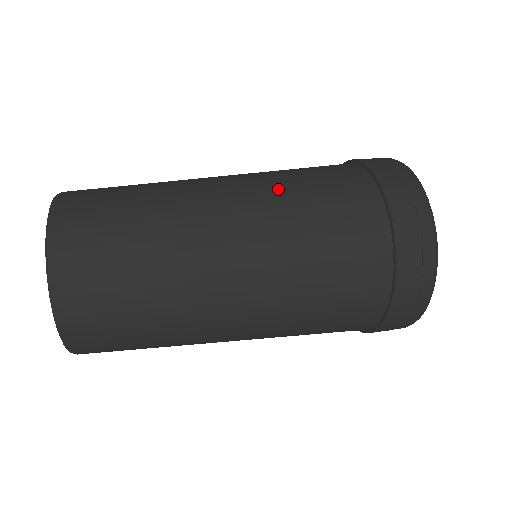
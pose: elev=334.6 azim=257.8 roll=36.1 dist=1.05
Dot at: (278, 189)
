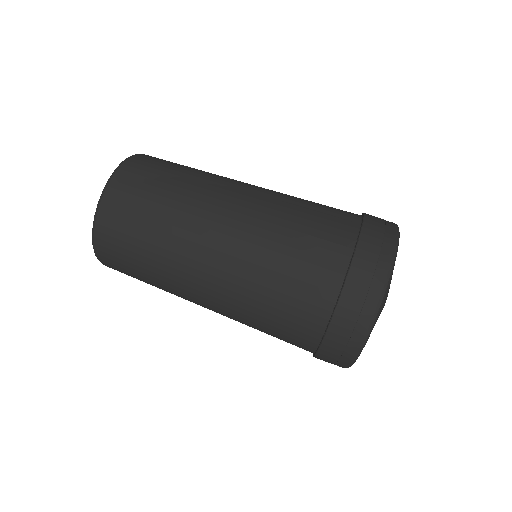
Dot at: (260, 251)
